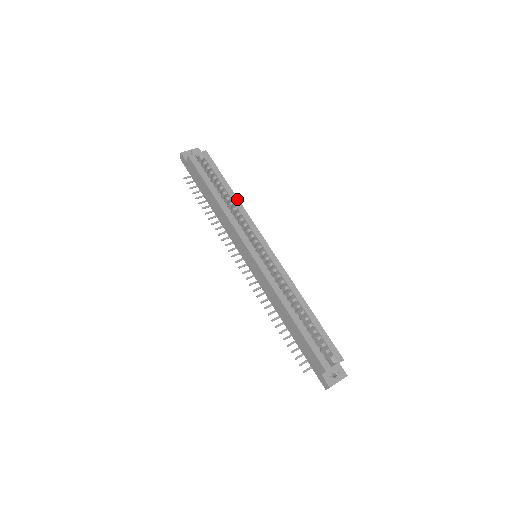
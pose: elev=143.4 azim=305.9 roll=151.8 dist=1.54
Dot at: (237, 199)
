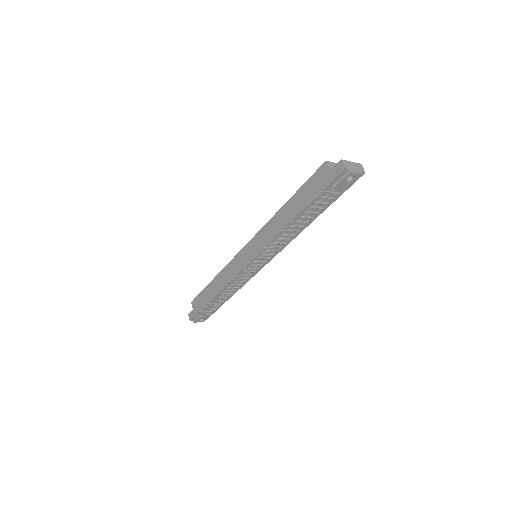
Dot at: occluded
